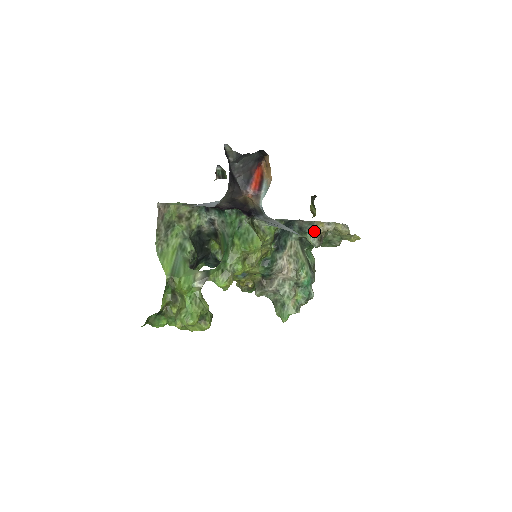
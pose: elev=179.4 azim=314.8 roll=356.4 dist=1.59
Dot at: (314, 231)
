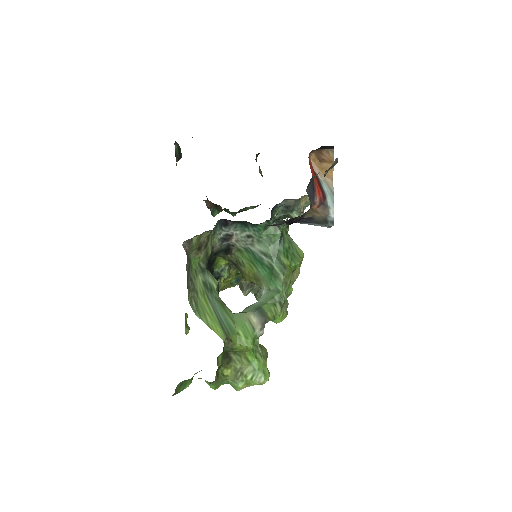
Dot at: (300, 206)
